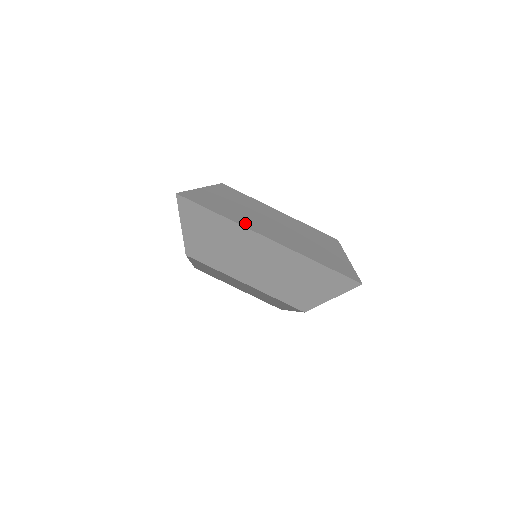
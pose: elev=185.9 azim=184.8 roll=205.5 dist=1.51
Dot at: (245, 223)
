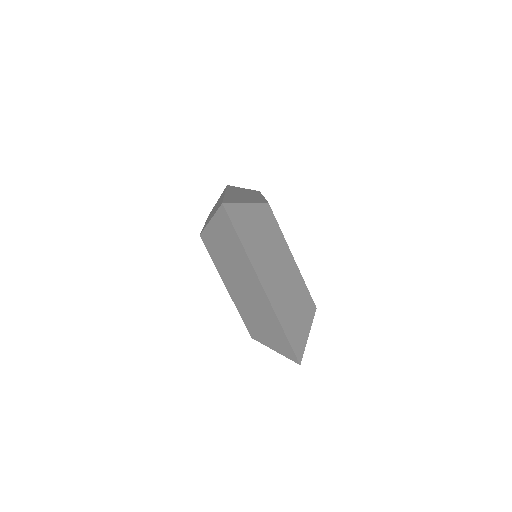
Dot at: (256, 261)
